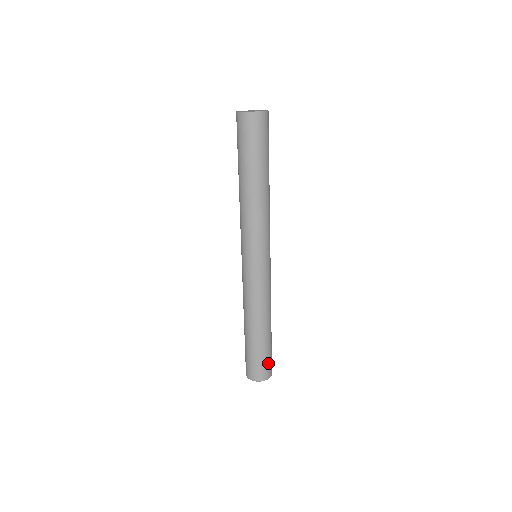
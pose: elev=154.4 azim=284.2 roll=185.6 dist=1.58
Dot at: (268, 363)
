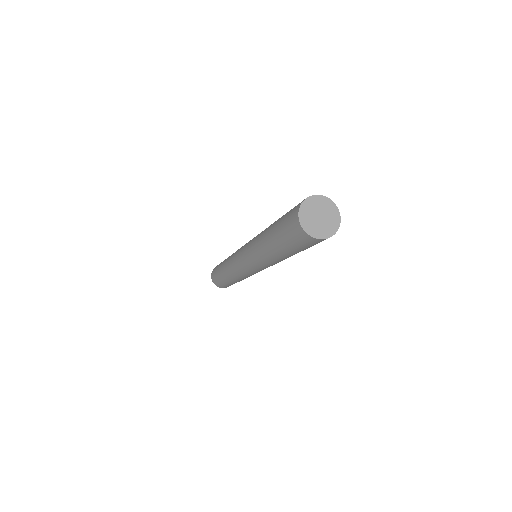
Dot at: occluded
